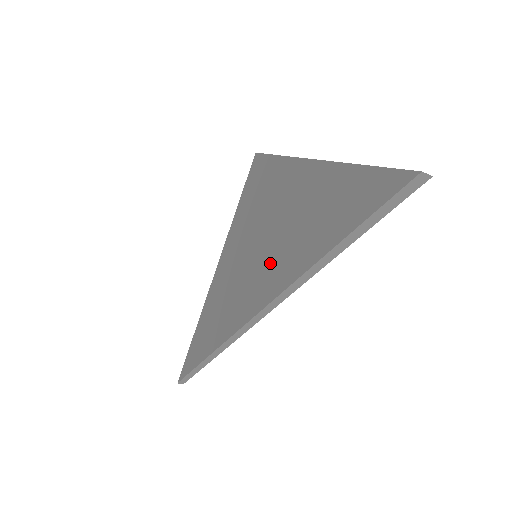
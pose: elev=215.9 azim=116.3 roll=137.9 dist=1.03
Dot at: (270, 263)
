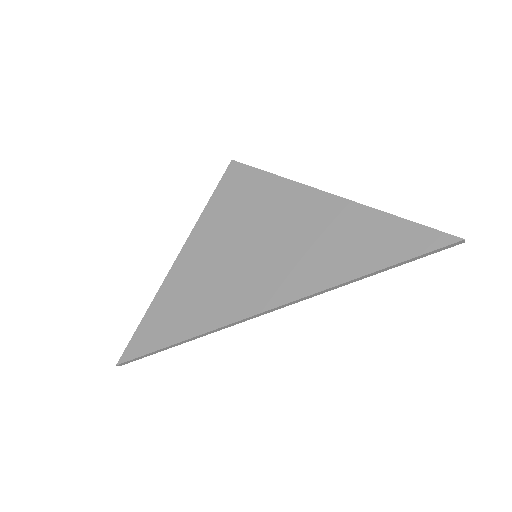
Dot at: (291, 267)
